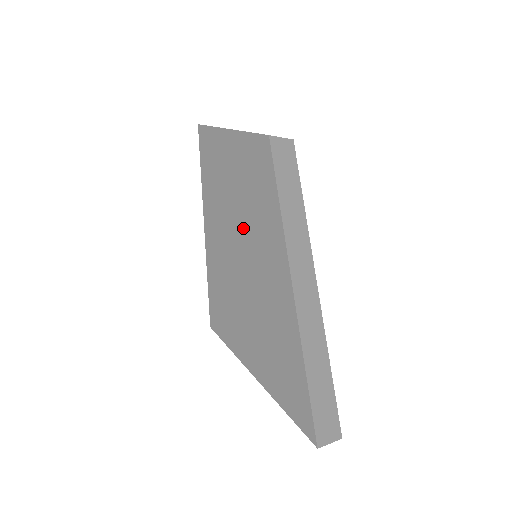
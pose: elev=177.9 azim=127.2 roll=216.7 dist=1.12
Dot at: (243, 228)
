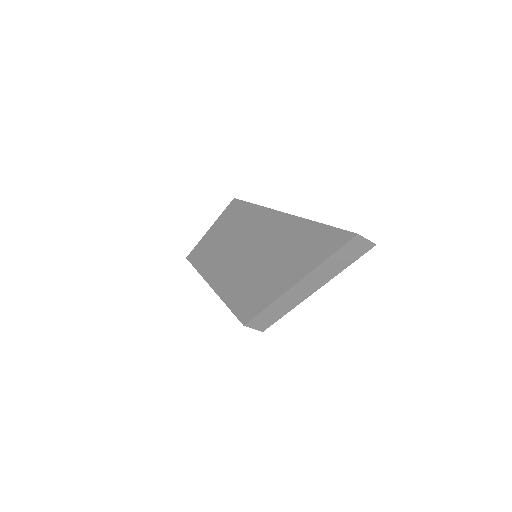
Dot at: (239, 244)
